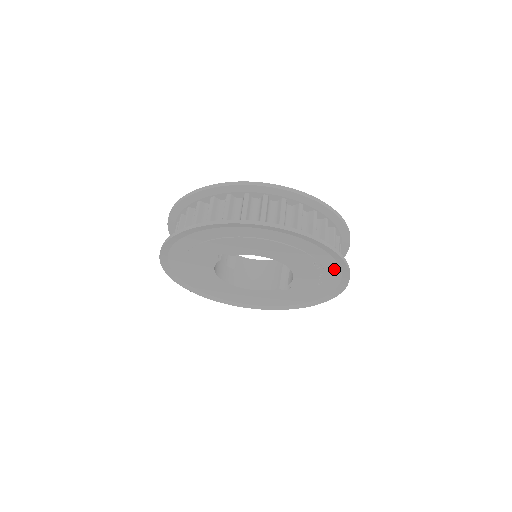
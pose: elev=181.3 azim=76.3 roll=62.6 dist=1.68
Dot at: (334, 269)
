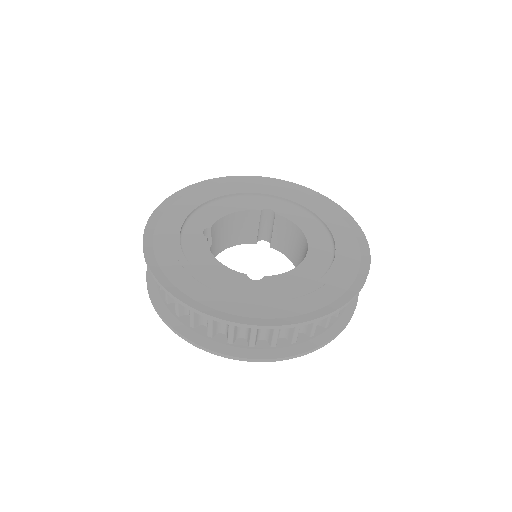
Dot at: occluded
